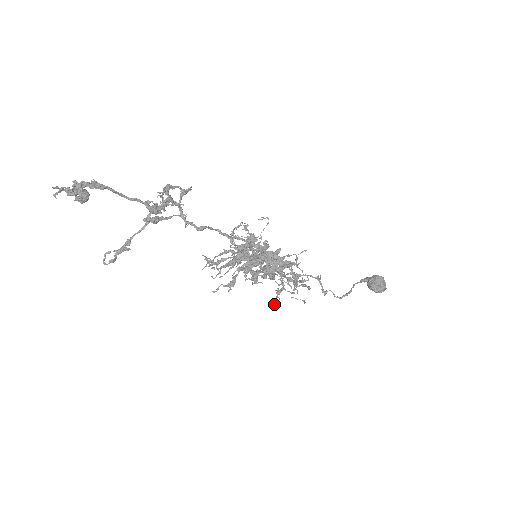
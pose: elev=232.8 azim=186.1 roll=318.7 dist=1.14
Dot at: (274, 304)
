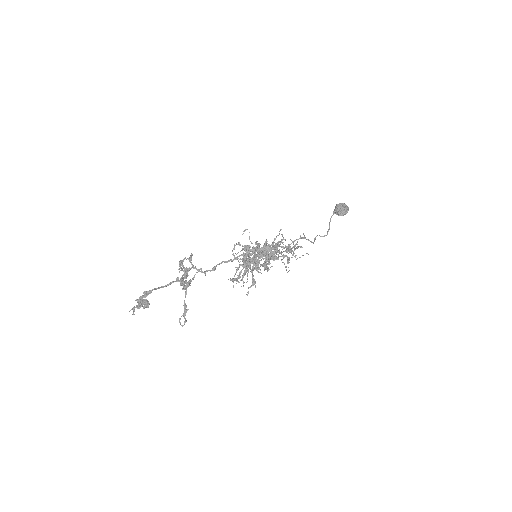
Dot at: occluded
